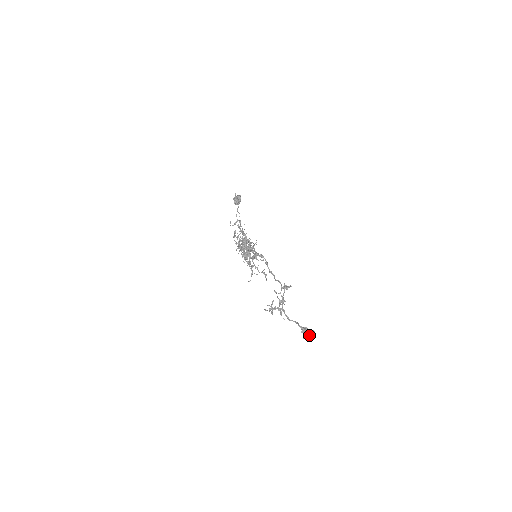
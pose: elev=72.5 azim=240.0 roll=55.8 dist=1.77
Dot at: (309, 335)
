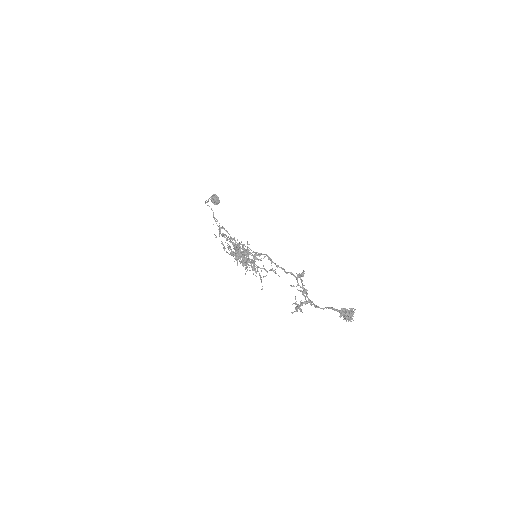
Dot at: (350, 315)
